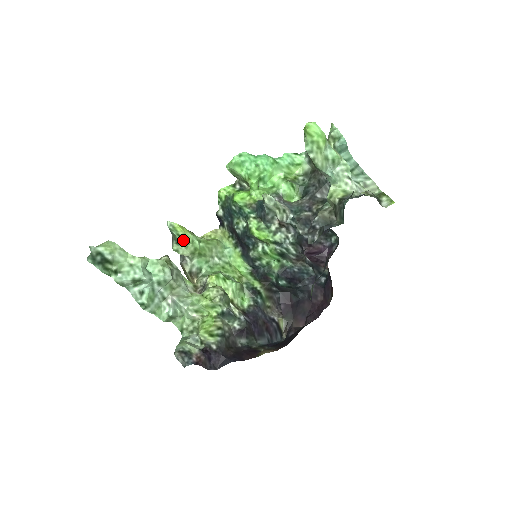
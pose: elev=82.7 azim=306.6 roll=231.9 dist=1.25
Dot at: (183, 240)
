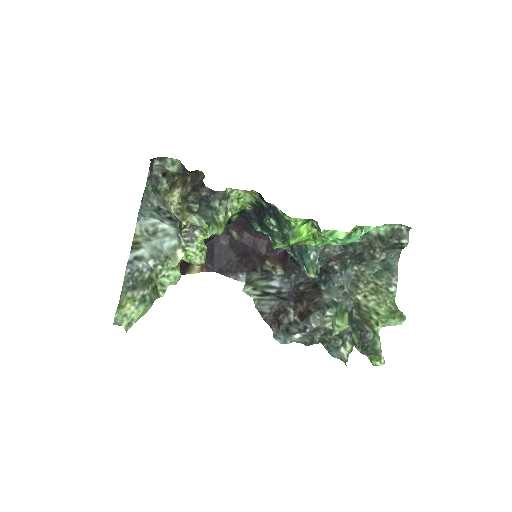
Dot at: occluded
